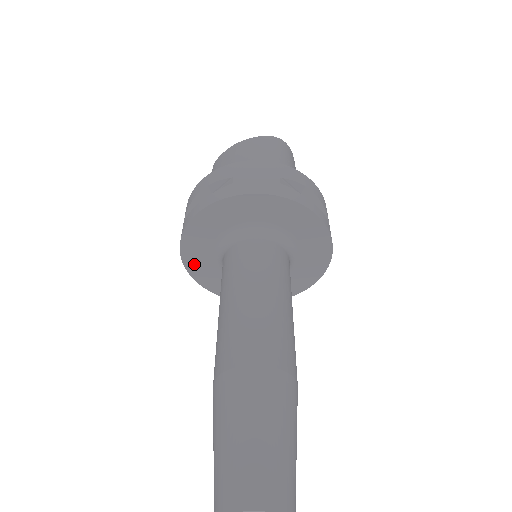
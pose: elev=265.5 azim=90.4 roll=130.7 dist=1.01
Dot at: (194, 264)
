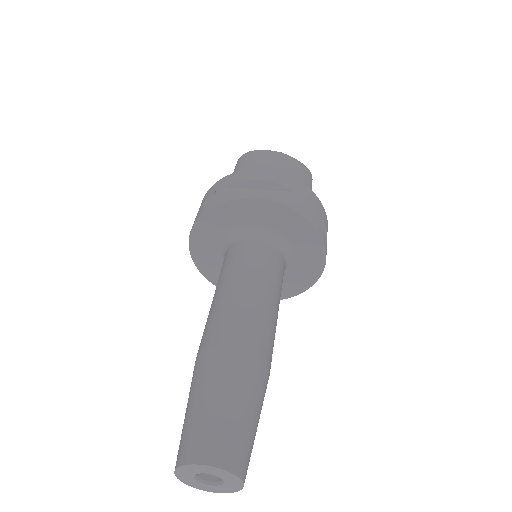
Dot at: (204, 227)
